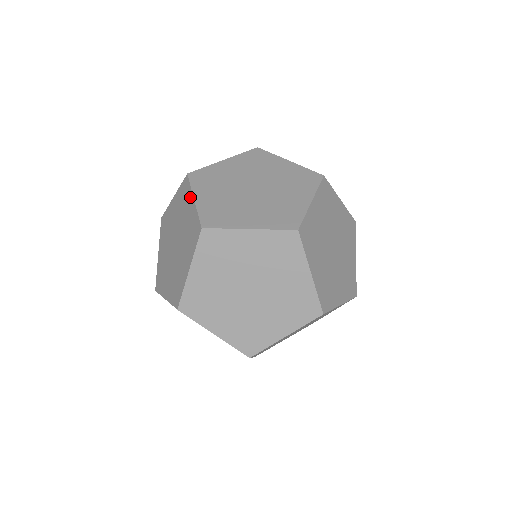
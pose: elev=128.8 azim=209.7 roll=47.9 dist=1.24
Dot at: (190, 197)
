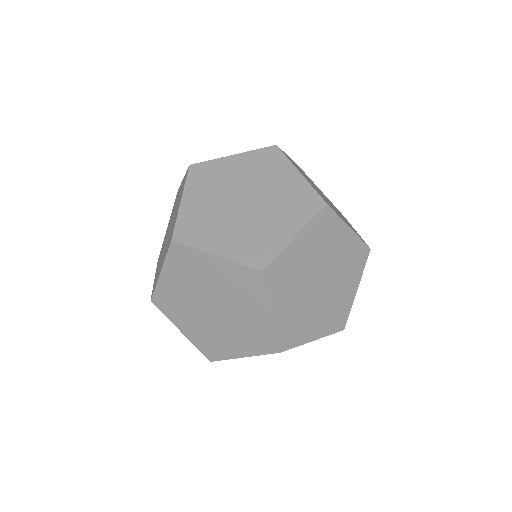
Dot at: (175, 323)
